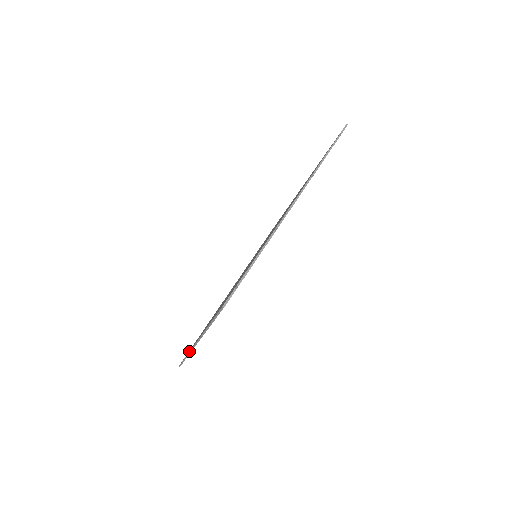
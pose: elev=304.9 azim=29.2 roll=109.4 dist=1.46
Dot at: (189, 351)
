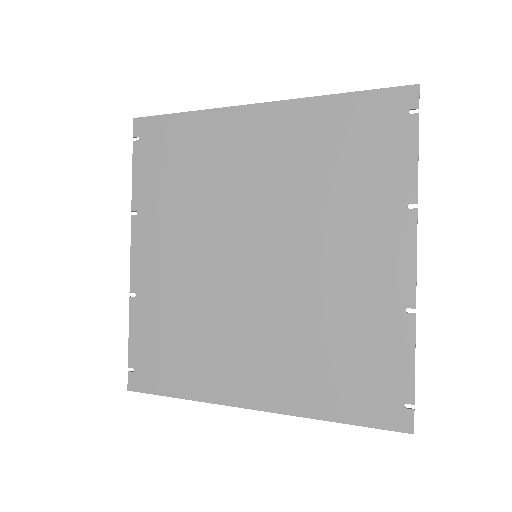
Dot at: (201, 399)
